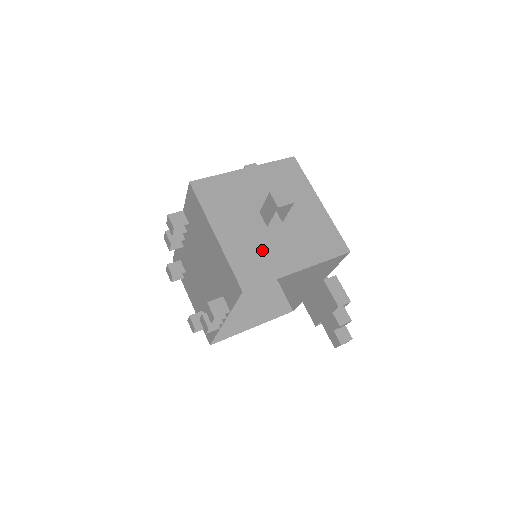
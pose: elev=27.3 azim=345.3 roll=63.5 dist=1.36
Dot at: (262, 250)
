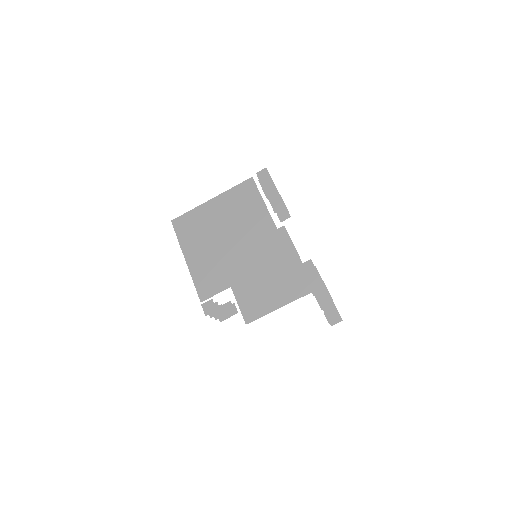
Dot at: (218, 267)
